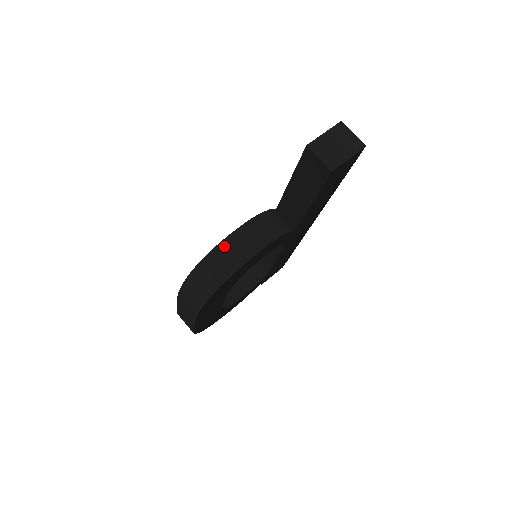
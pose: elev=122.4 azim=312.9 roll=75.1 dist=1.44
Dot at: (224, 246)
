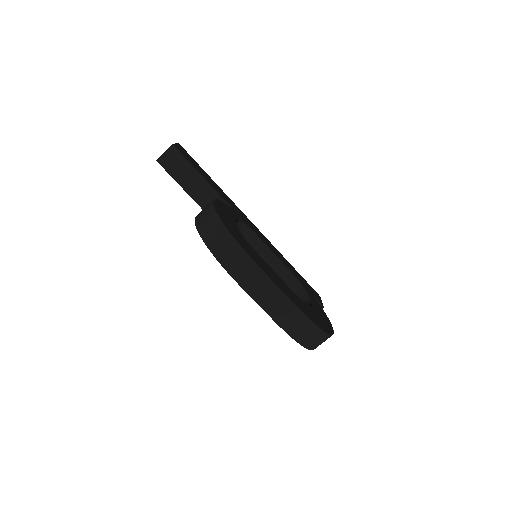
Dot at: (198, 220)
